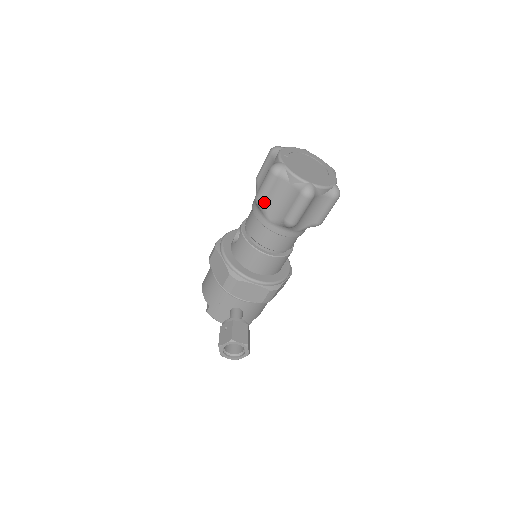
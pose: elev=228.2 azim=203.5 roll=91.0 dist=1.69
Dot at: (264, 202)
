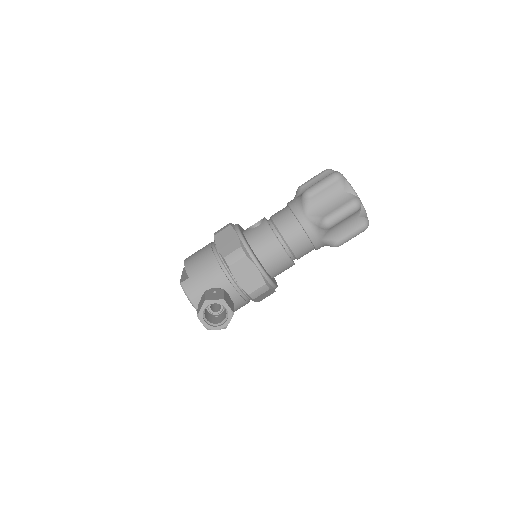
Dot at: (312, 197)
